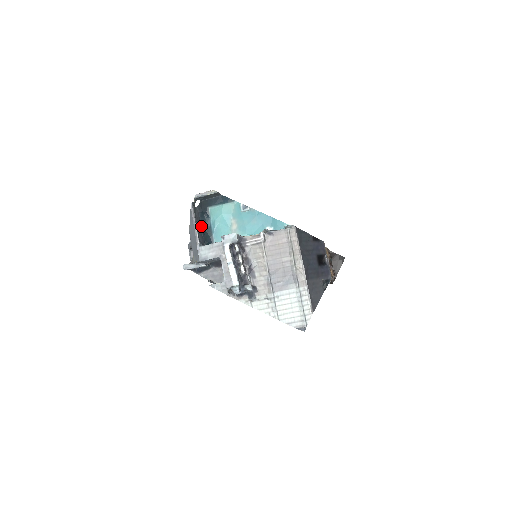
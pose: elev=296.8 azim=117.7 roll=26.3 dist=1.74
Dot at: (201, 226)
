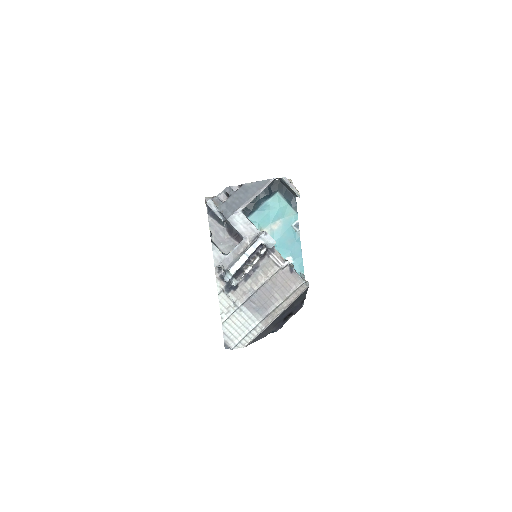
Dot at: occluded
